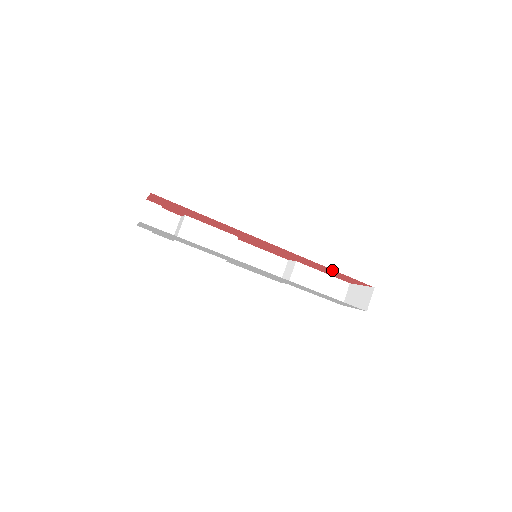
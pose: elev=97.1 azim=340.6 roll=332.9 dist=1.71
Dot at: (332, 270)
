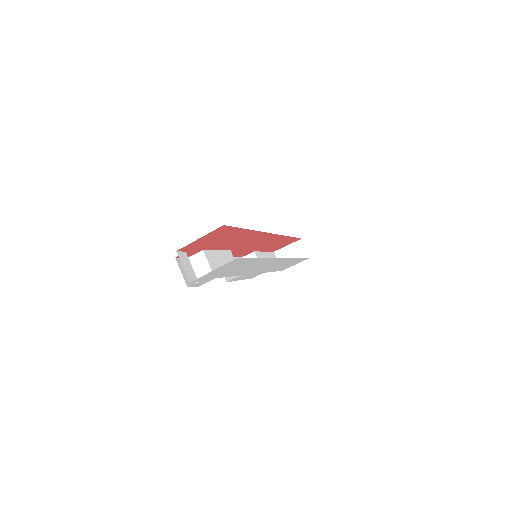
Dot at: (288, 238)
